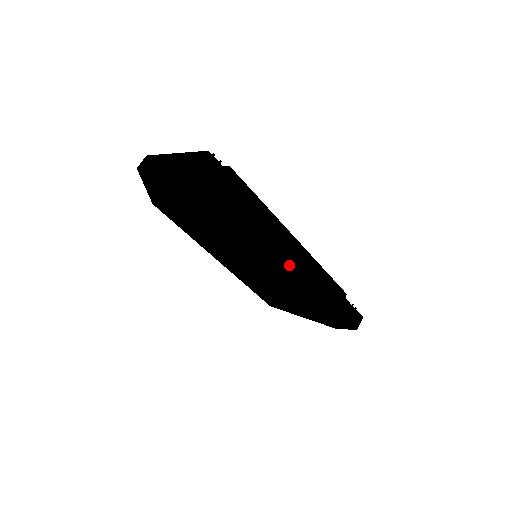
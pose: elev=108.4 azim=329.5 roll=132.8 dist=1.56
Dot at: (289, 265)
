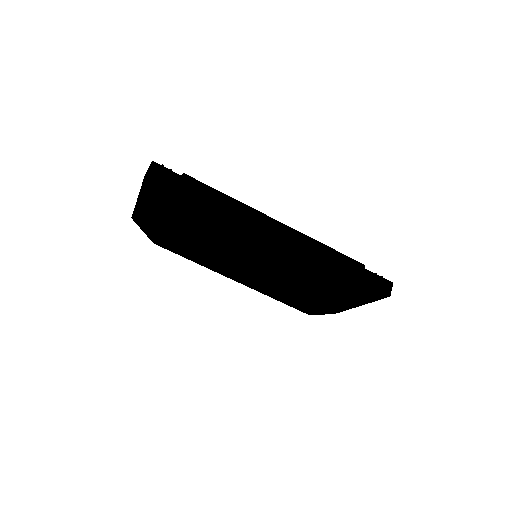
Dot at: (273, 242)
